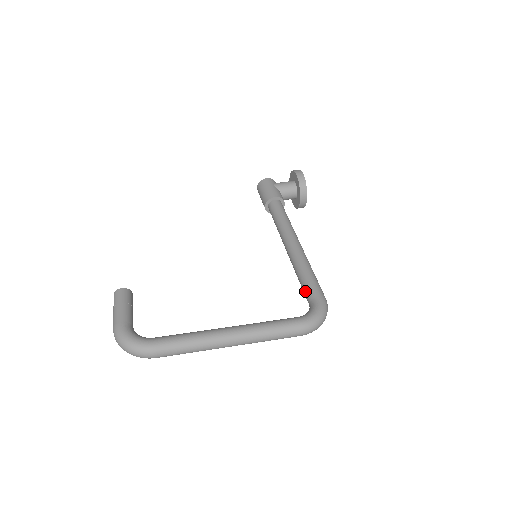
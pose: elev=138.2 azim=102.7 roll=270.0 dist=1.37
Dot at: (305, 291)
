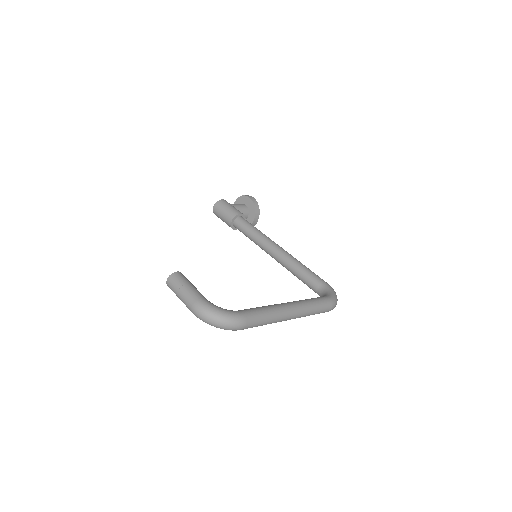
Dot at: (311, 281)
